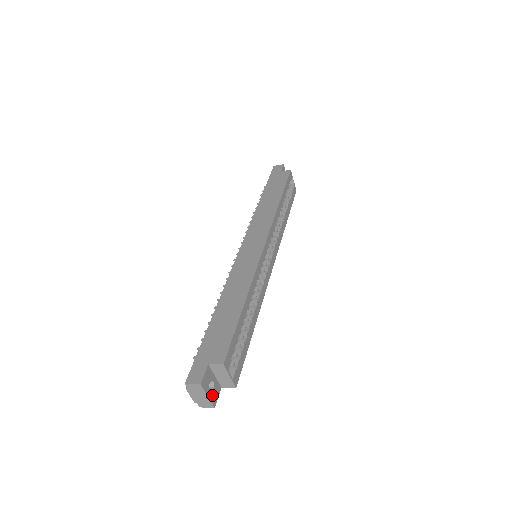
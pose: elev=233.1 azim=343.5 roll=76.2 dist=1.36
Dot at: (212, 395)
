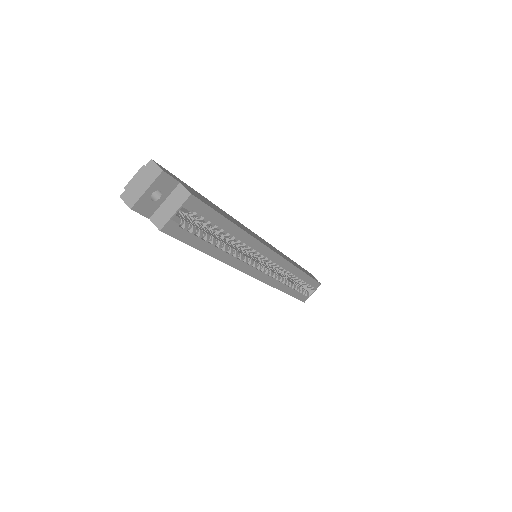
Dot at: (146, 200)
